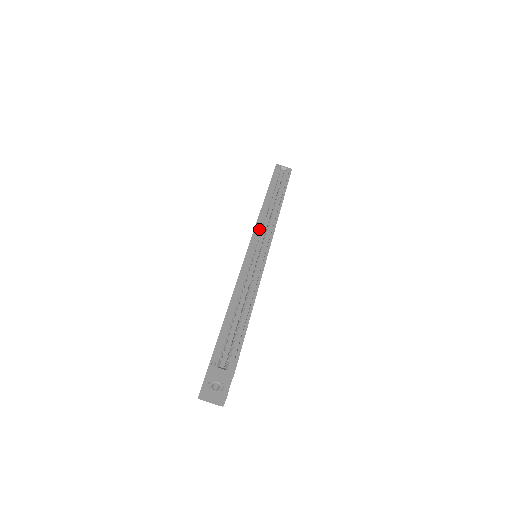
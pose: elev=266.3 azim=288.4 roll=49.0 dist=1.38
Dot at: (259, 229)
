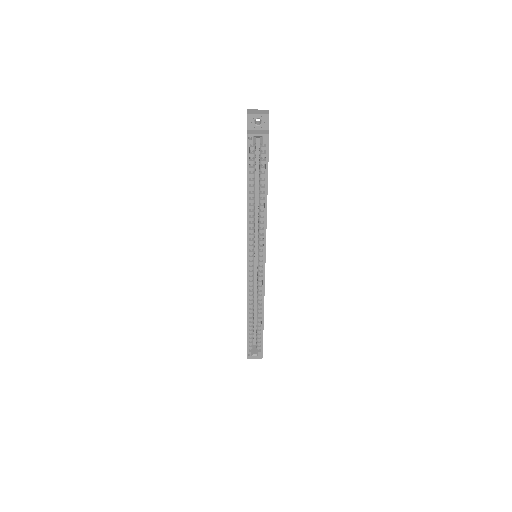
Dot at: (251, 243)
